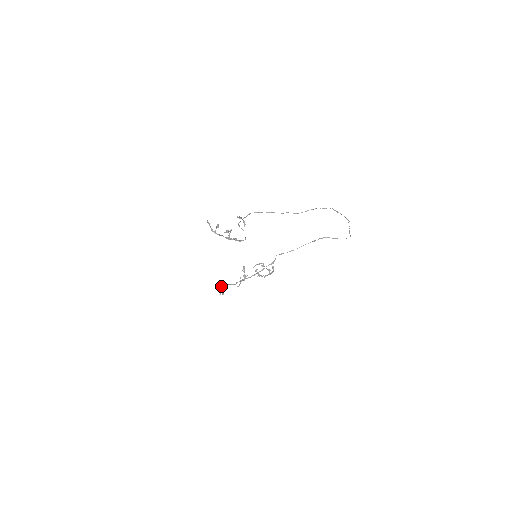
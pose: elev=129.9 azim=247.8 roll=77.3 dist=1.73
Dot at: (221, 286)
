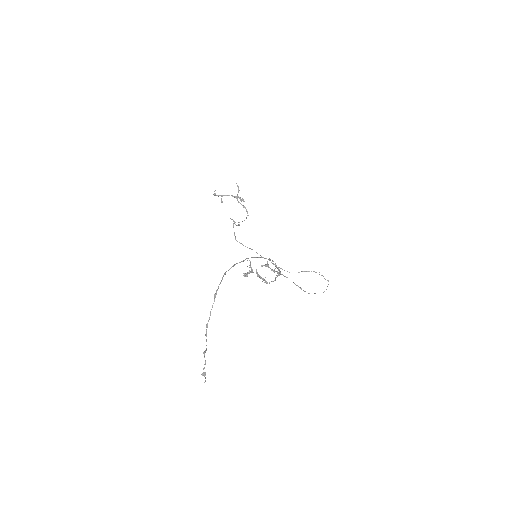
Dot at: (206, 333)
